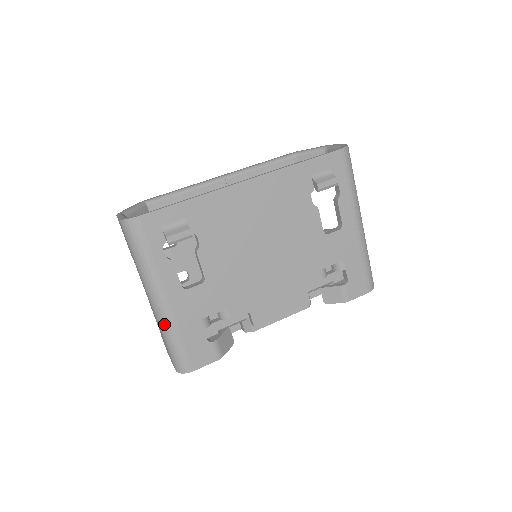
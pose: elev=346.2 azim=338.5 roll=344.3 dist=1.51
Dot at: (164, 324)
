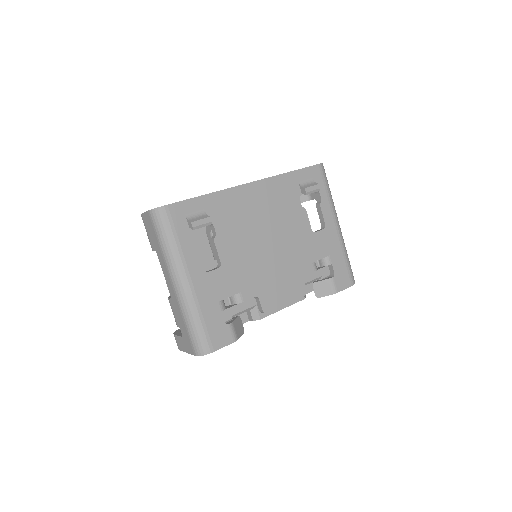
Dot at: (187, 305)
